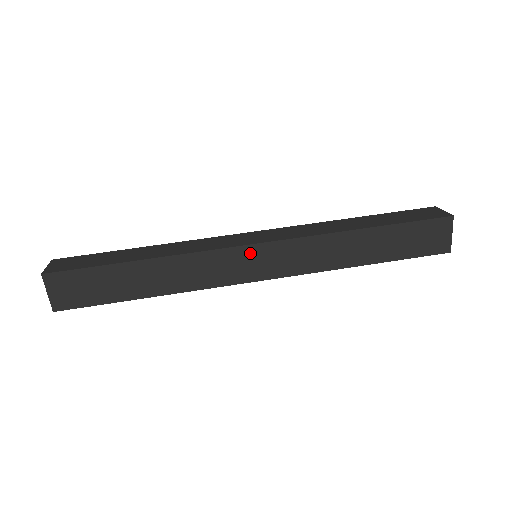
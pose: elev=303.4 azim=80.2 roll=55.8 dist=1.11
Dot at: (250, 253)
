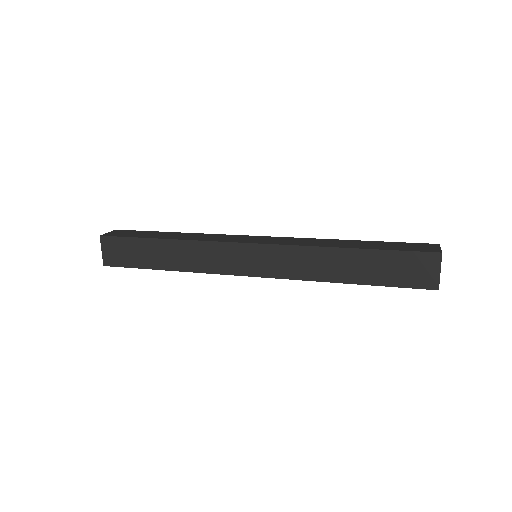
Dot at: (245, 250)
